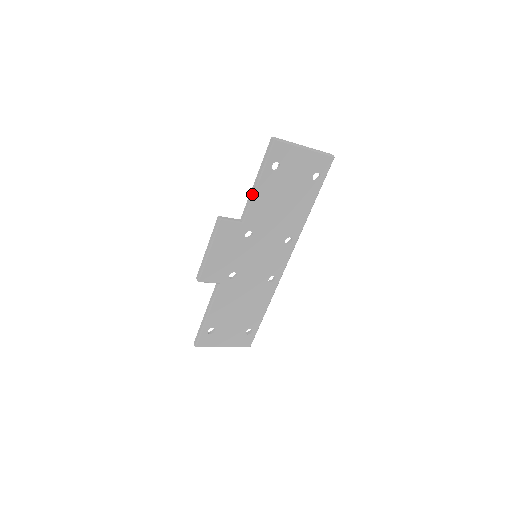
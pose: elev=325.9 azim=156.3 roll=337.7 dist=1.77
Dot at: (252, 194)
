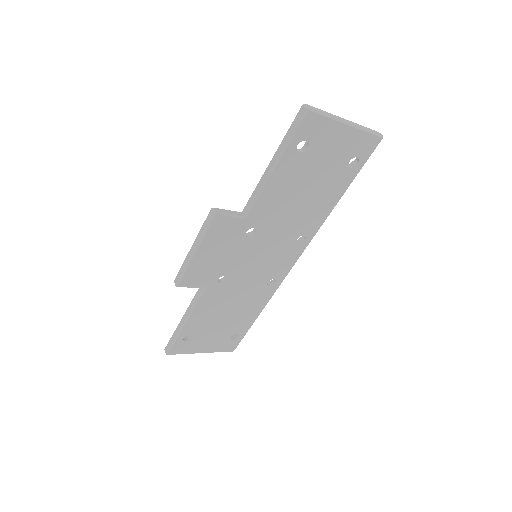
Dot at: (263, 182)
